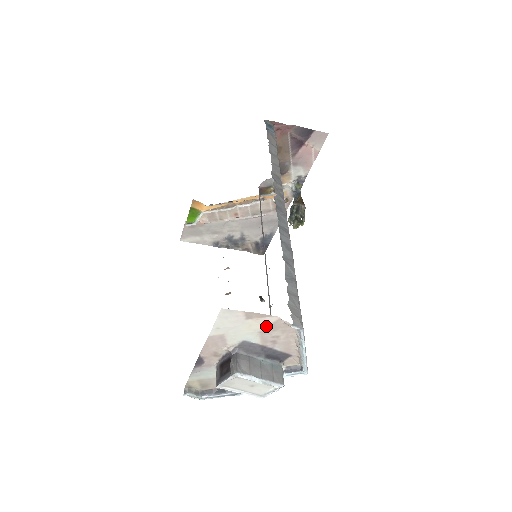
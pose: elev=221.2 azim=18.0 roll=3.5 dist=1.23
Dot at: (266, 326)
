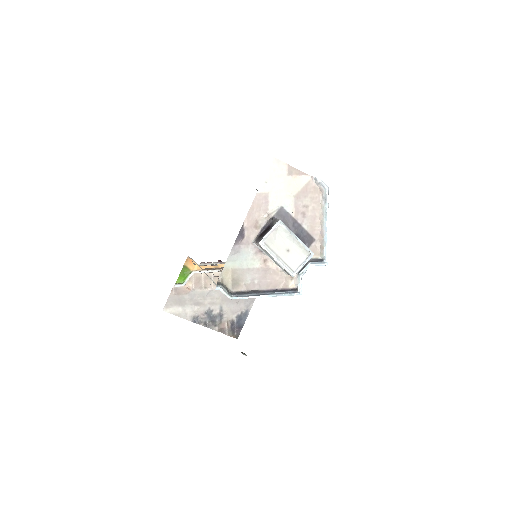
Dot at: (300, 189)
